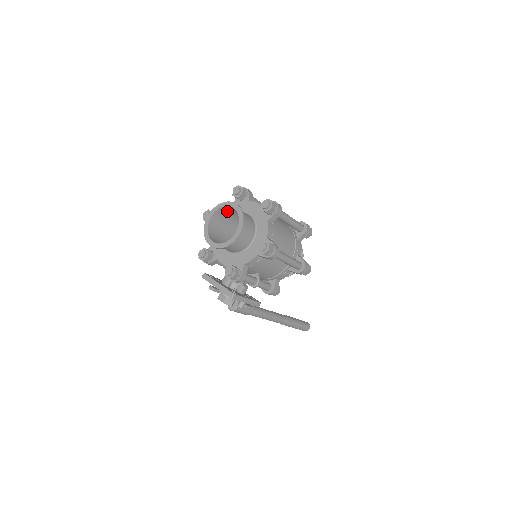
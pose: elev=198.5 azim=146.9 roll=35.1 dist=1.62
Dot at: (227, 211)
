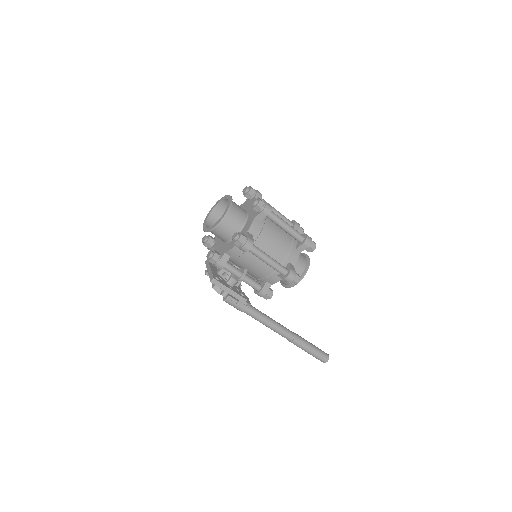
Dot at: occluded
